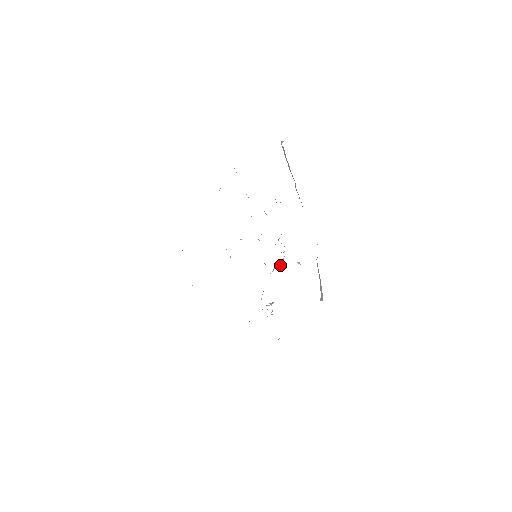
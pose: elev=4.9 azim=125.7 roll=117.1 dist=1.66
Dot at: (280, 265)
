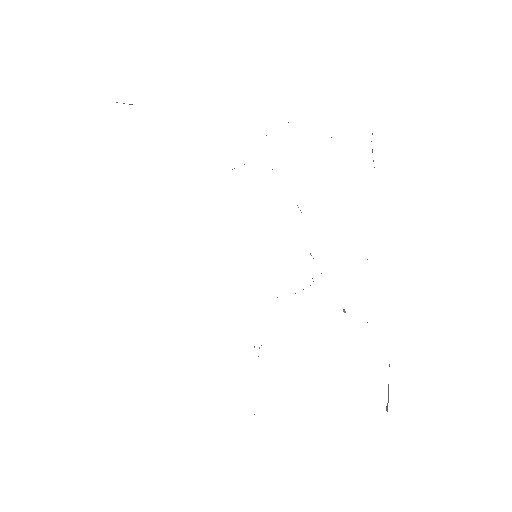
Dot at: occluded
